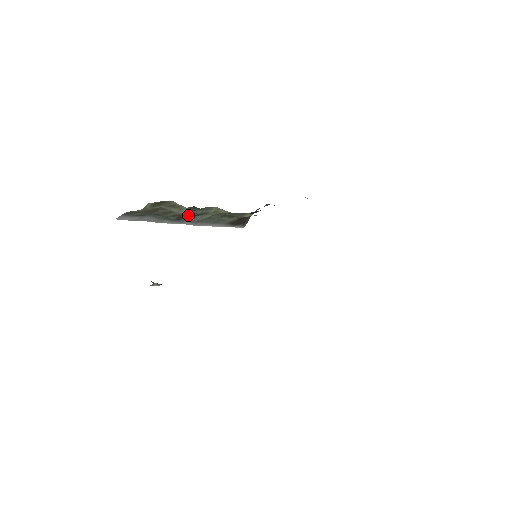
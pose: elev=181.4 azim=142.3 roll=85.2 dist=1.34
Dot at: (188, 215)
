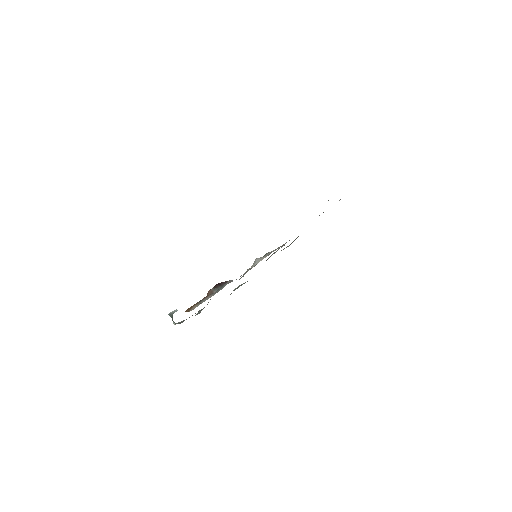
Dot at: occluded
